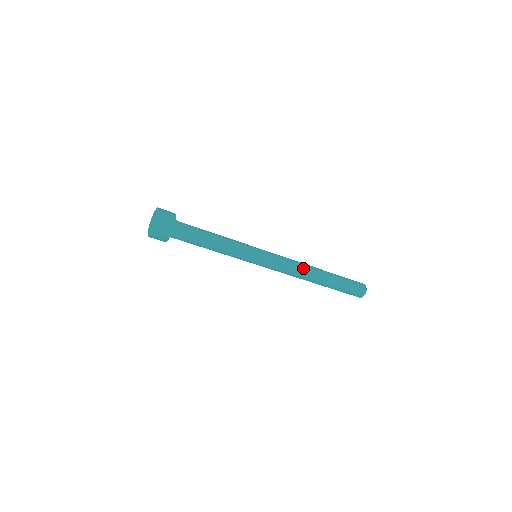
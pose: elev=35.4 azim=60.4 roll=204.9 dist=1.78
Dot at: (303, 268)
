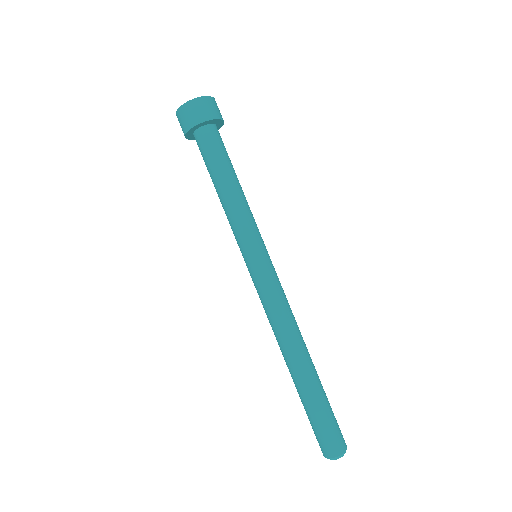
Dot at: (292, 328)
